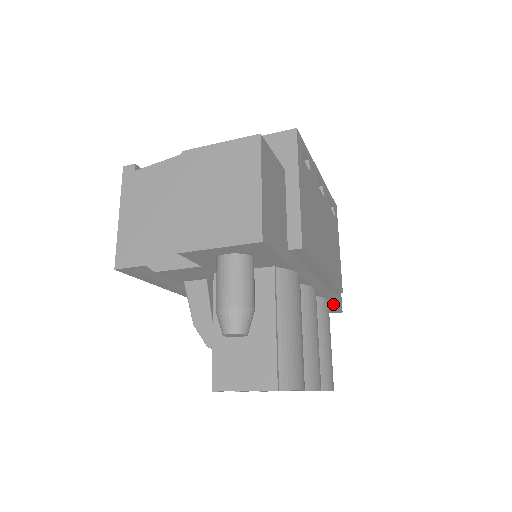
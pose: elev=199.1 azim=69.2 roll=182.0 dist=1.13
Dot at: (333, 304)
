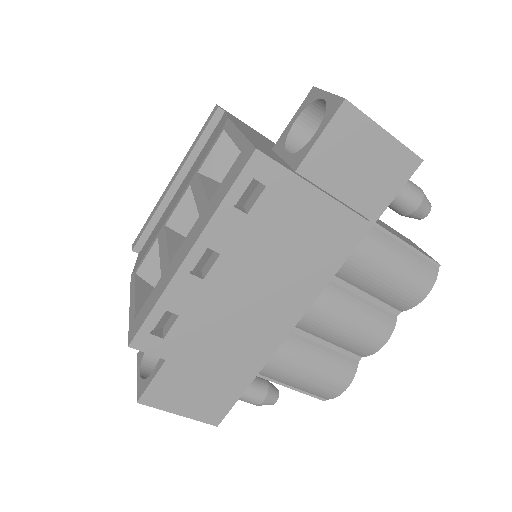
Dot at: (375, 221)
